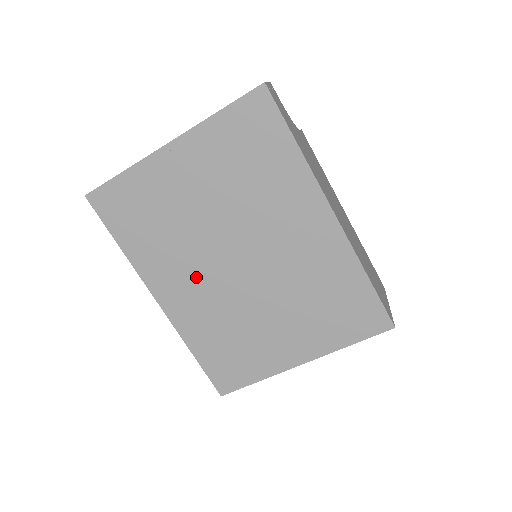
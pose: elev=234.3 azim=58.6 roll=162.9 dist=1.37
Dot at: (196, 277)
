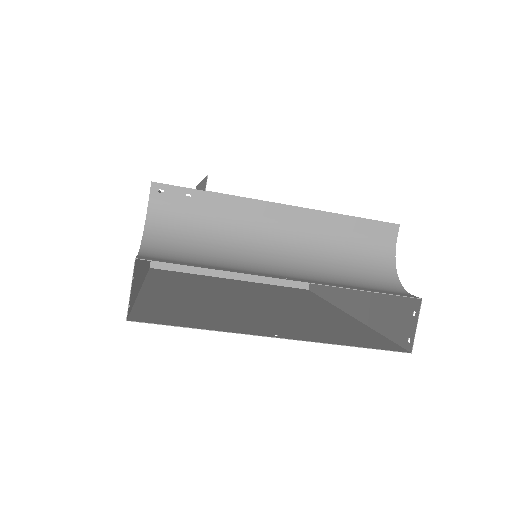
Dot at: (199, 295)
